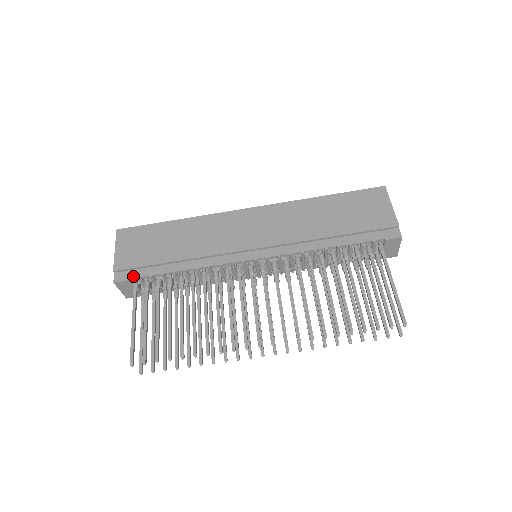
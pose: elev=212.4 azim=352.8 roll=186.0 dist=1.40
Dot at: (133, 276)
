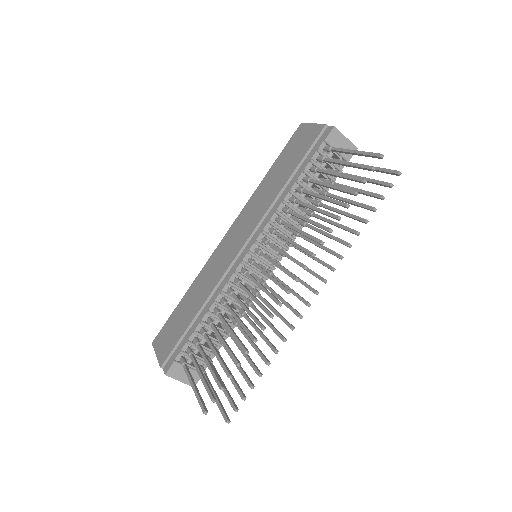
Dot at: (175, 356)
